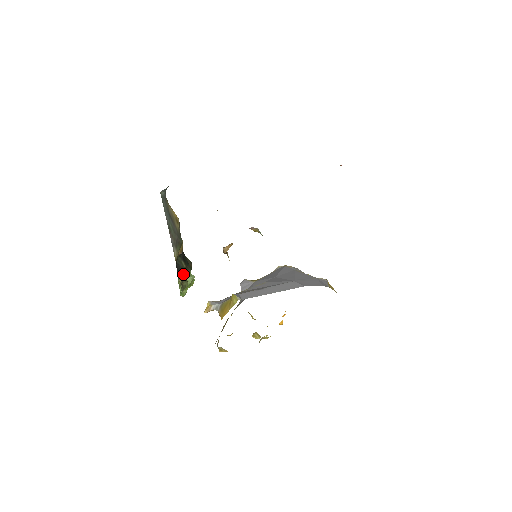
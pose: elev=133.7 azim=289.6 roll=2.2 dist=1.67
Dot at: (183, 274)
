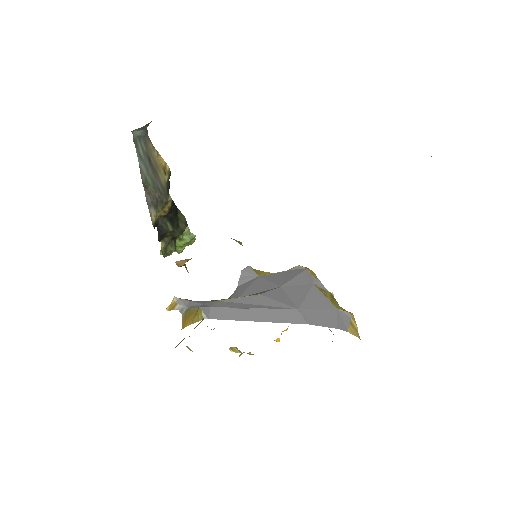
Dot at: (169, 237)
